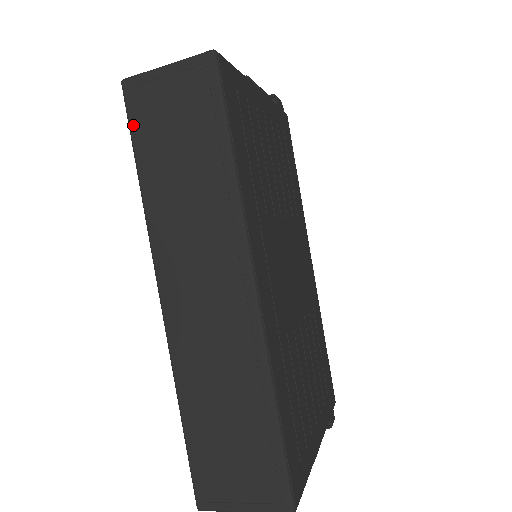
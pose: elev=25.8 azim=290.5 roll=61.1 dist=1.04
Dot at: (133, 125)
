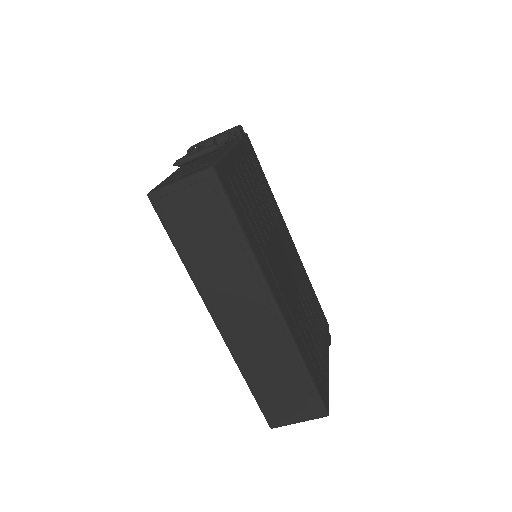
Dot at: (166, 223)
